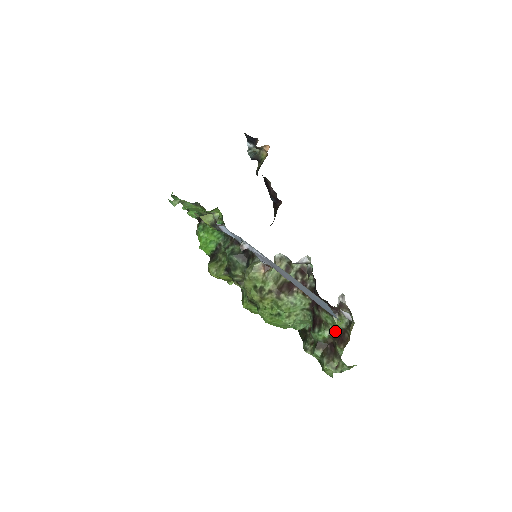
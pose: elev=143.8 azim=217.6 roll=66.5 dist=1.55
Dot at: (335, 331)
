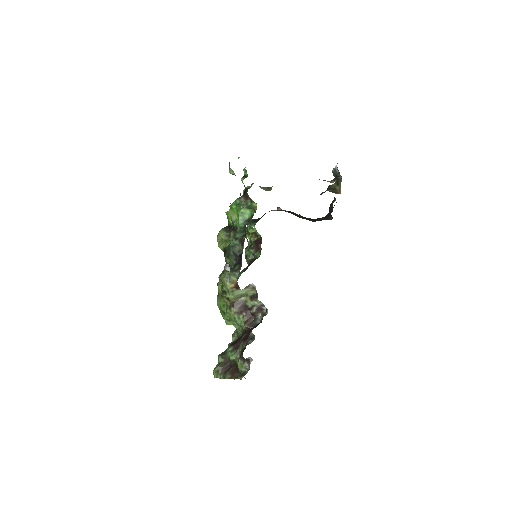
Dot at: (237, 363)
